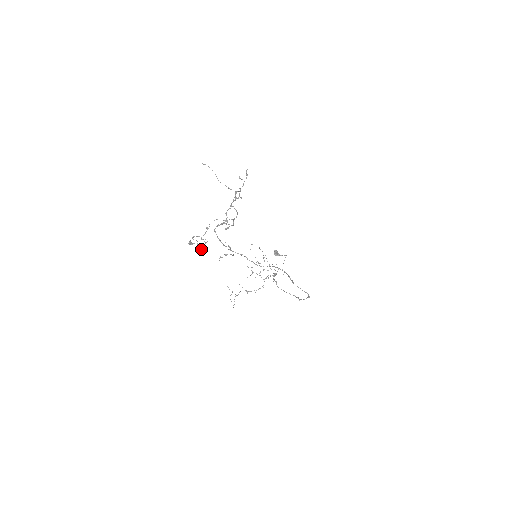
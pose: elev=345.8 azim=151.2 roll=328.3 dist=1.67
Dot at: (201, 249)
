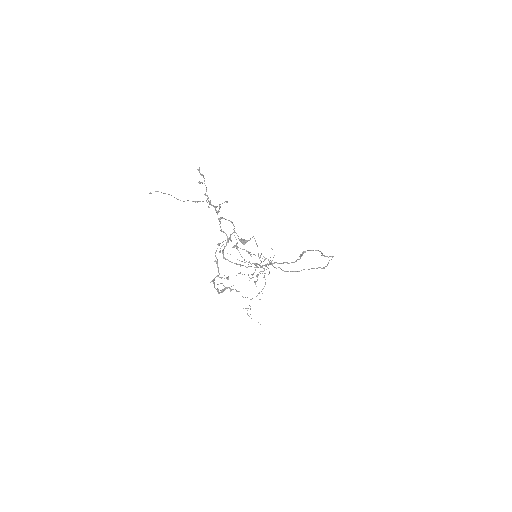
Dot at: (233, 289)
